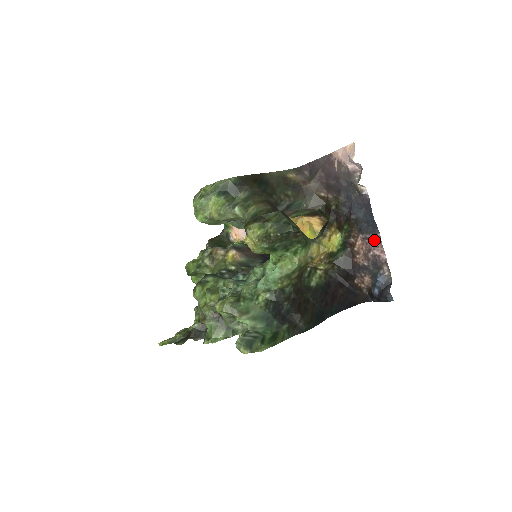
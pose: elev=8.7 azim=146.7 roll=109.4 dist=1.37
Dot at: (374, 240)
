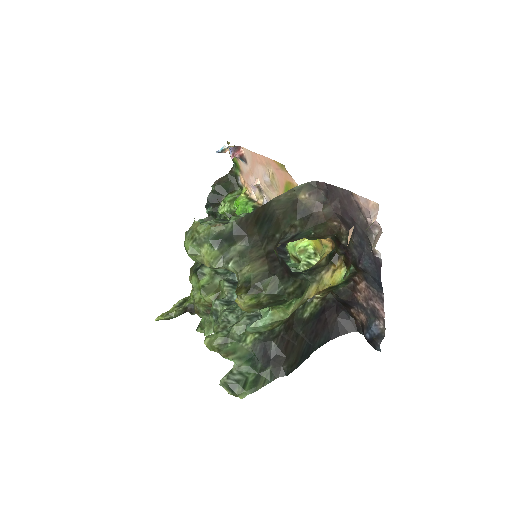
Dot at: (377, 296)
